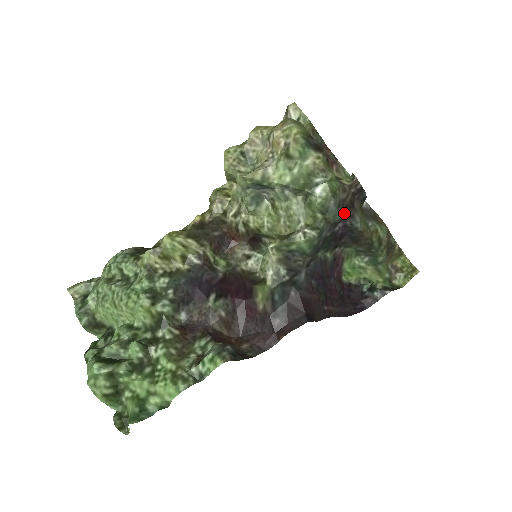
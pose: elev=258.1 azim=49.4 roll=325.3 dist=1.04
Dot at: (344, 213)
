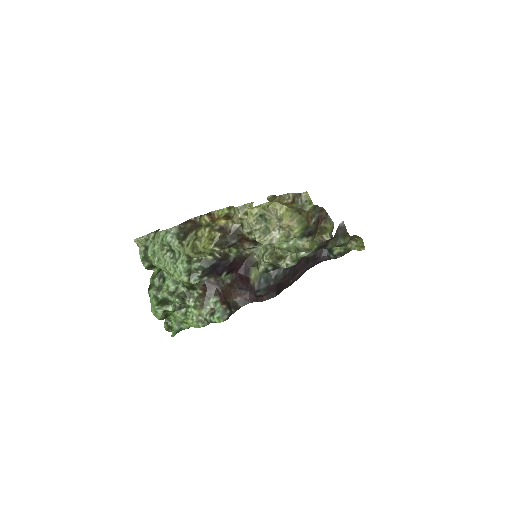
Dot at: (318, 250)
